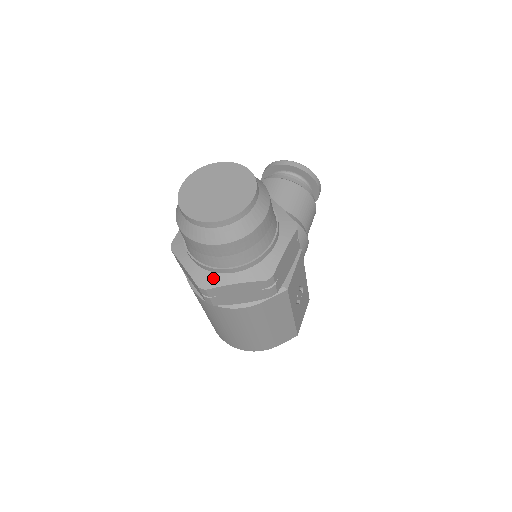
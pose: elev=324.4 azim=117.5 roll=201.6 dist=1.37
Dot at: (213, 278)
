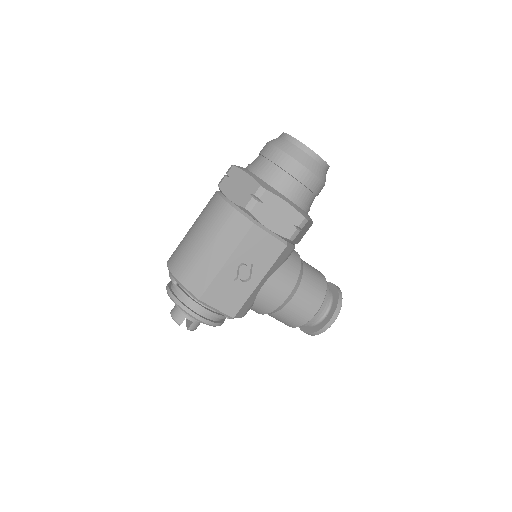
Dot at: (244, 168)
